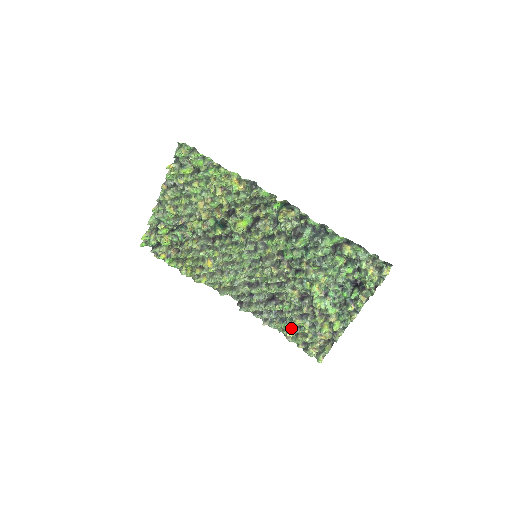
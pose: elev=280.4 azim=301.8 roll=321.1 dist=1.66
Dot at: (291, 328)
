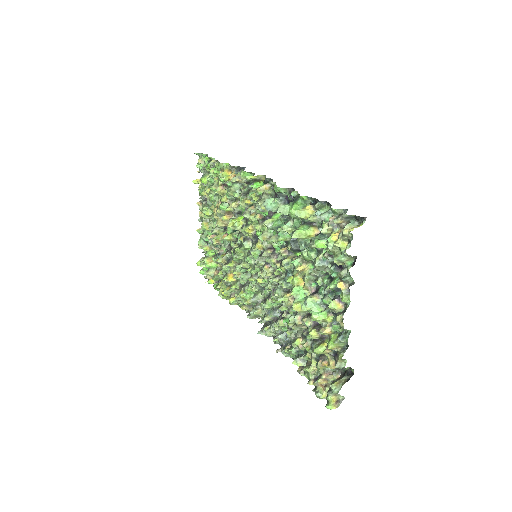
Dot at: occluded
